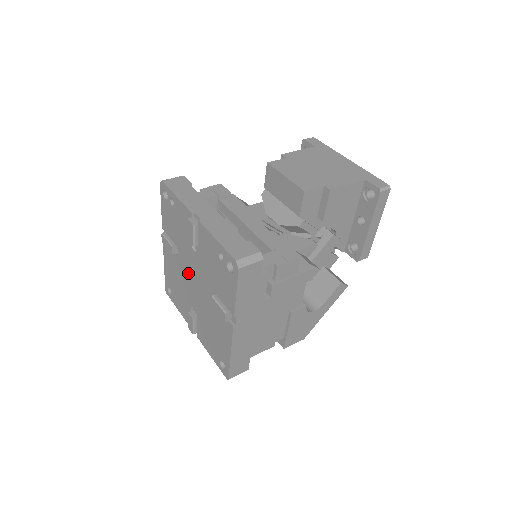
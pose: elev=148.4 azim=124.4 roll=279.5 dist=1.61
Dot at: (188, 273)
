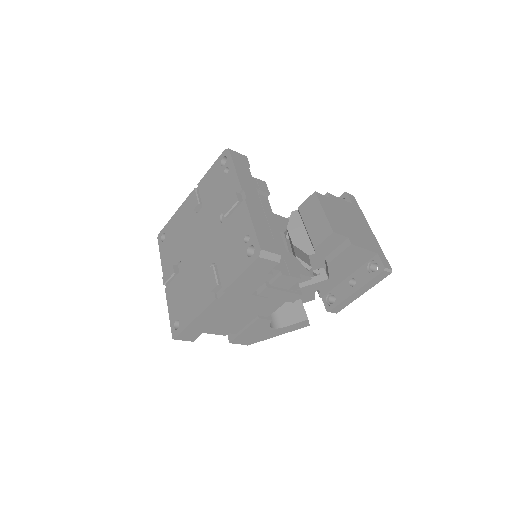
Dot at: (198, 234)
